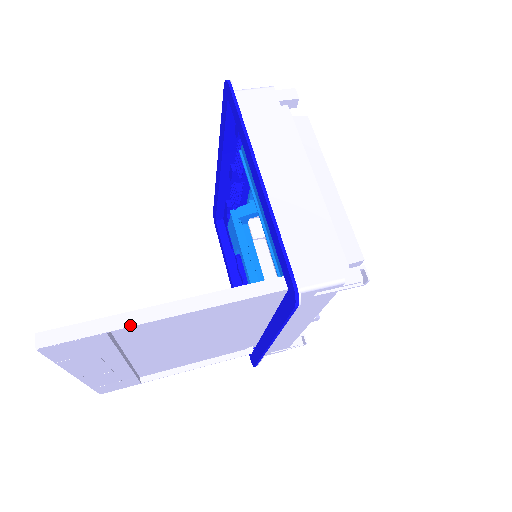
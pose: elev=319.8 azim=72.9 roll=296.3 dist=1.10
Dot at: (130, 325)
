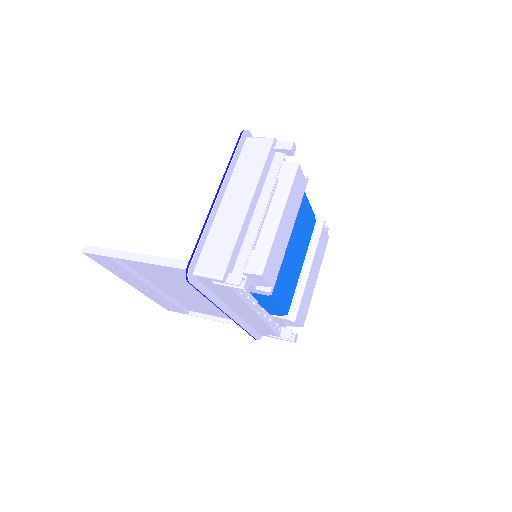
Dot at: (117, 257)
